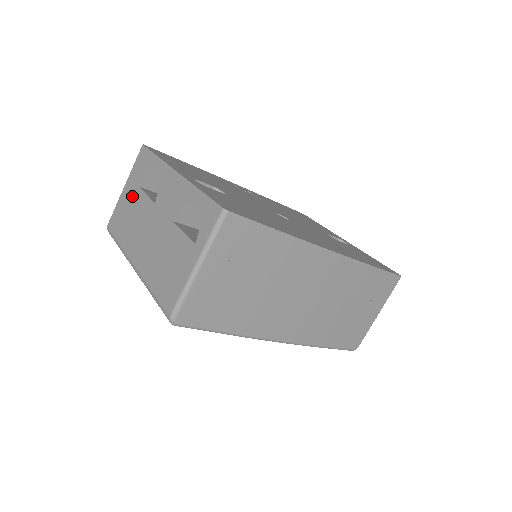
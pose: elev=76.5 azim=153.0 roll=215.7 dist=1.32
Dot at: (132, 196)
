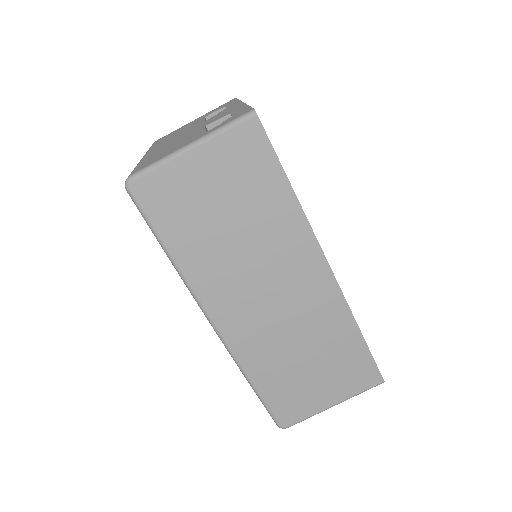
Dot at: (194, 122)
